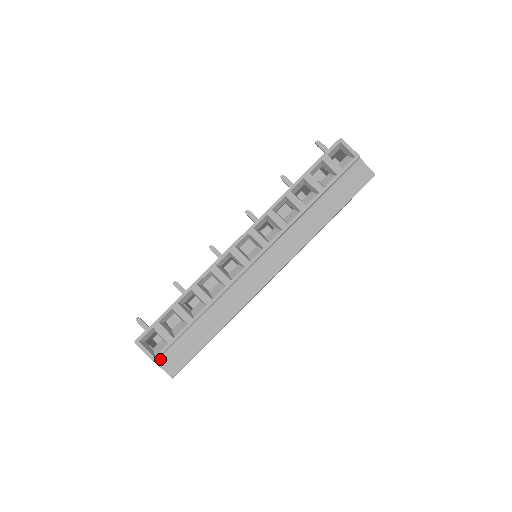
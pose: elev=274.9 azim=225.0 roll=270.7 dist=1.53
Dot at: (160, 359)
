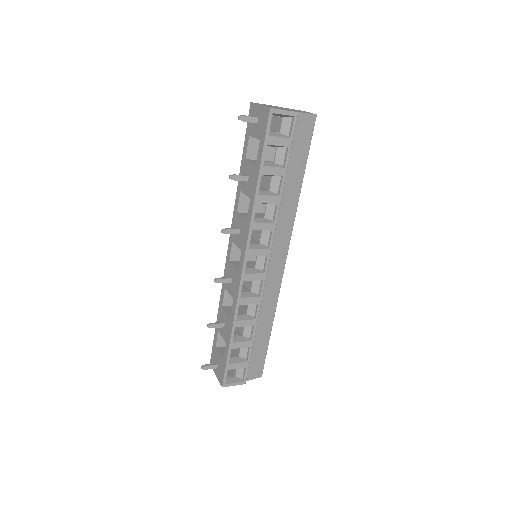
Dot at: (246, 377)
